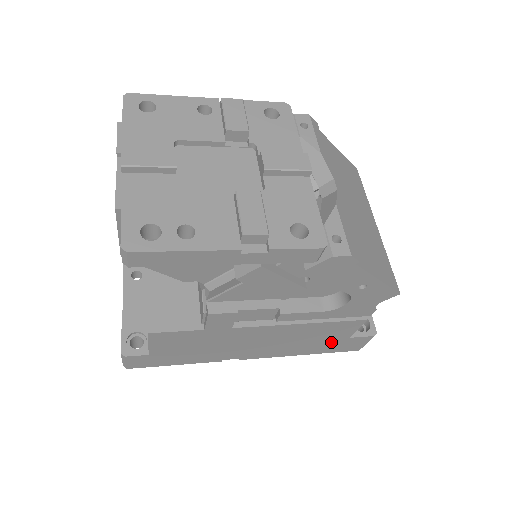
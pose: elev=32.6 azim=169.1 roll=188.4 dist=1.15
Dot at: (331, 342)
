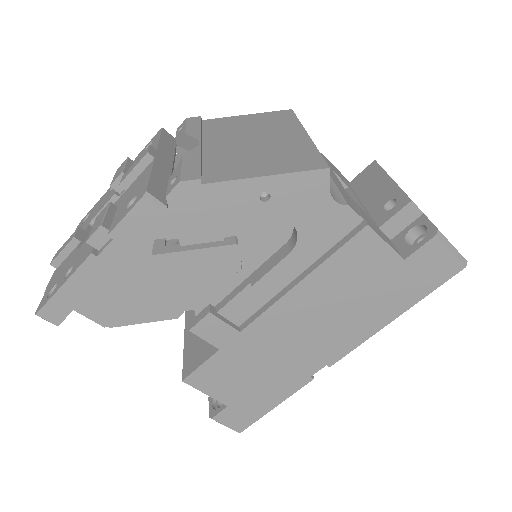
Dot at: (393, 281)
